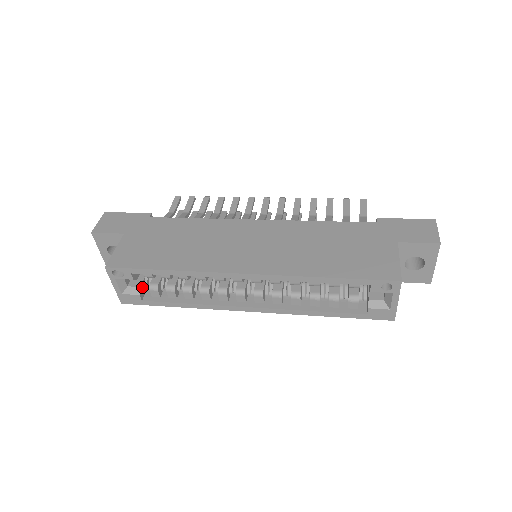
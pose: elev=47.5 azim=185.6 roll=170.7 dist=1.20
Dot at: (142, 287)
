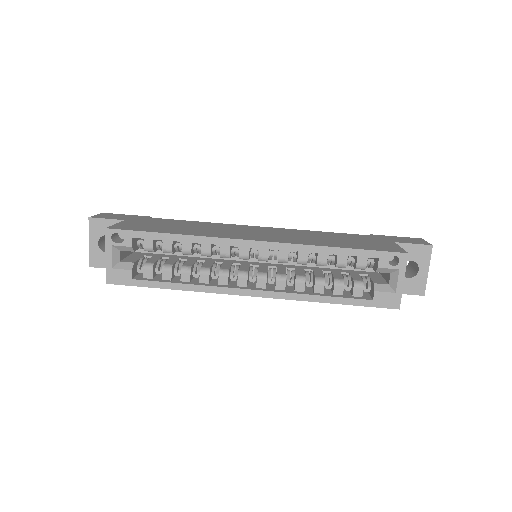
Dot at: (135, 266)
